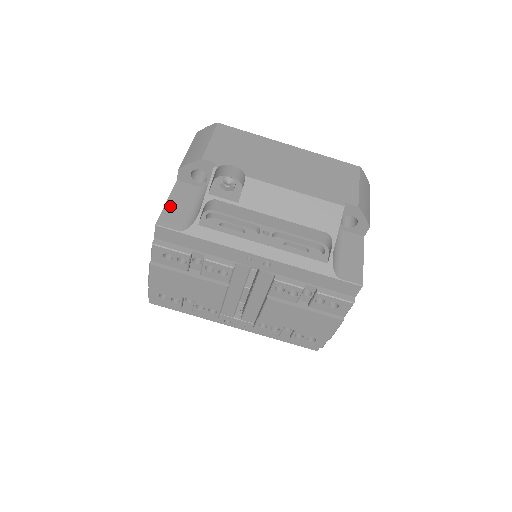
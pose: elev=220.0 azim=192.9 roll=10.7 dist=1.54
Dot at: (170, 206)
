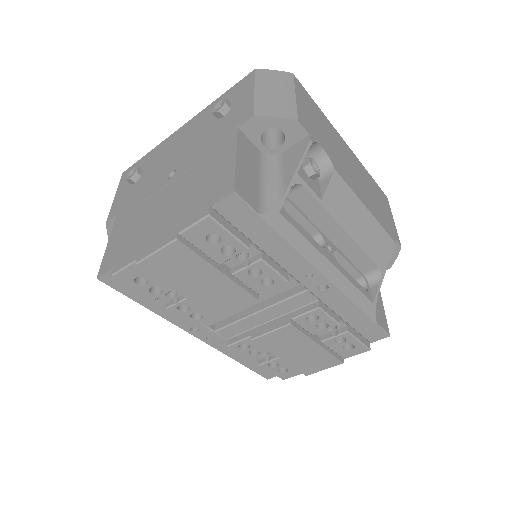
Dot at: (241, 167)
